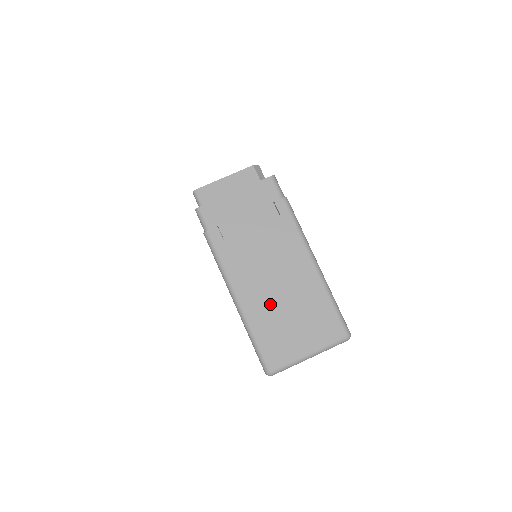
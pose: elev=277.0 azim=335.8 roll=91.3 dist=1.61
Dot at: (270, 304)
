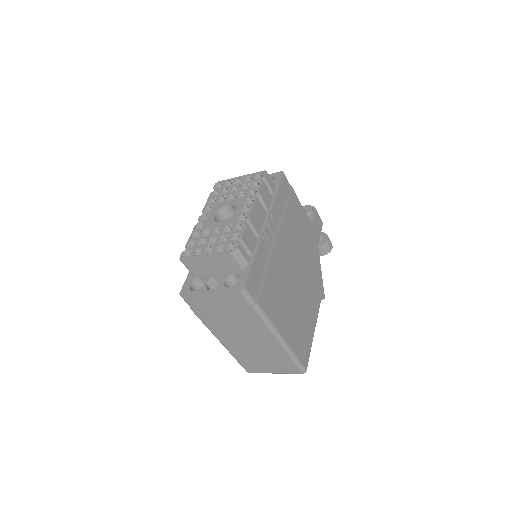
Dot at: (246, 350)
